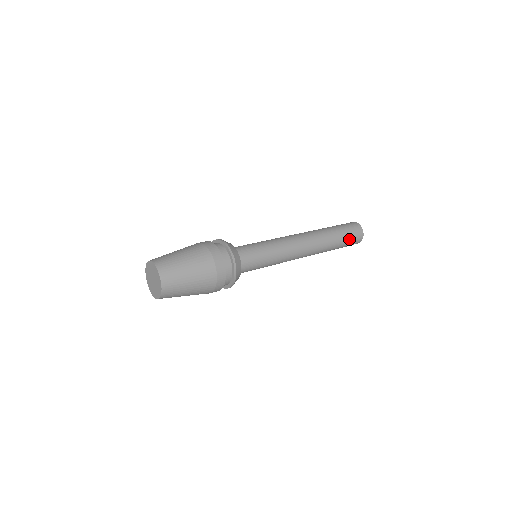
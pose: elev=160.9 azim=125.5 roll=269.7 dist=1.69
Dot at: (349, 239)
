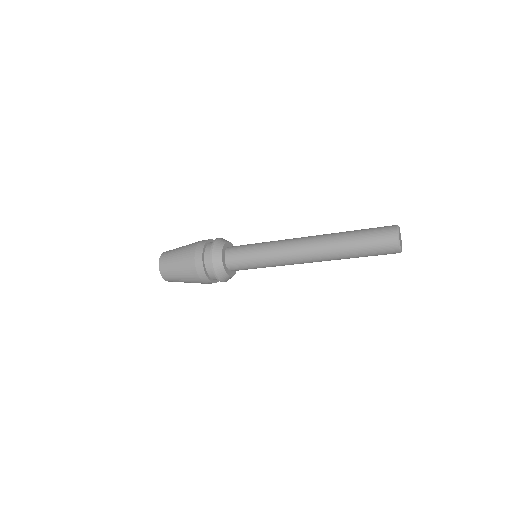
Dot at: (371, 238)
